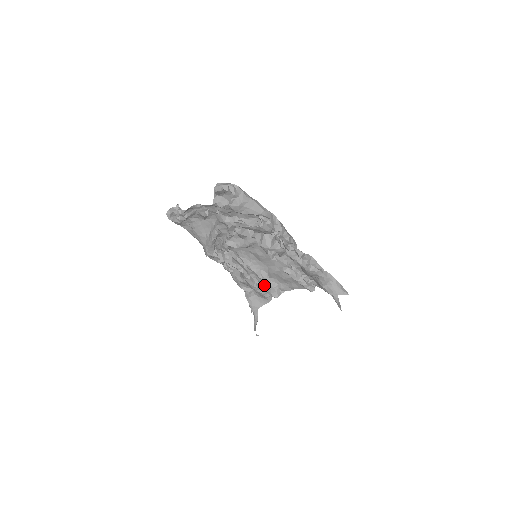
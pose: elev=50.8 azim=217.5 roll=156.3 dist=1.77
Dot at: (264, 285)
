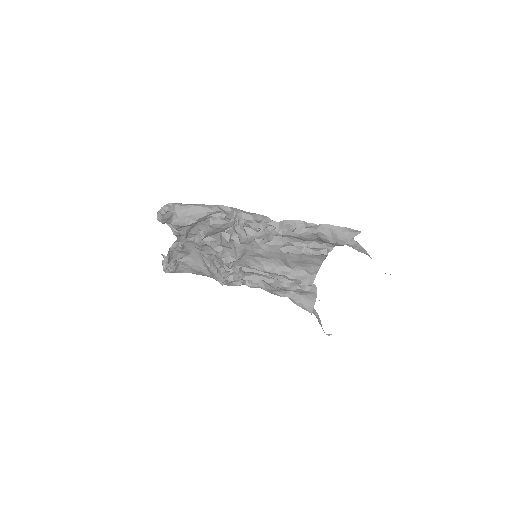
Dot at: occluded
